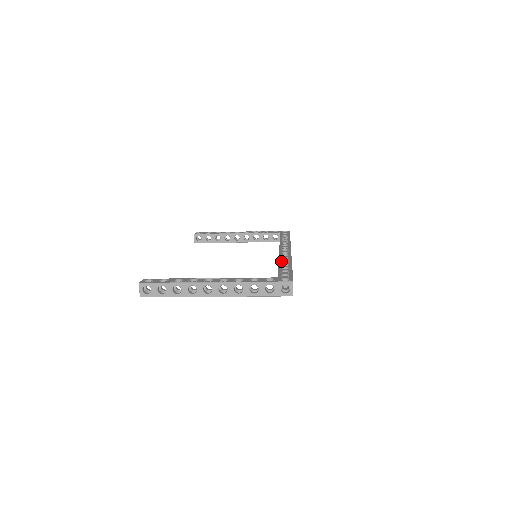
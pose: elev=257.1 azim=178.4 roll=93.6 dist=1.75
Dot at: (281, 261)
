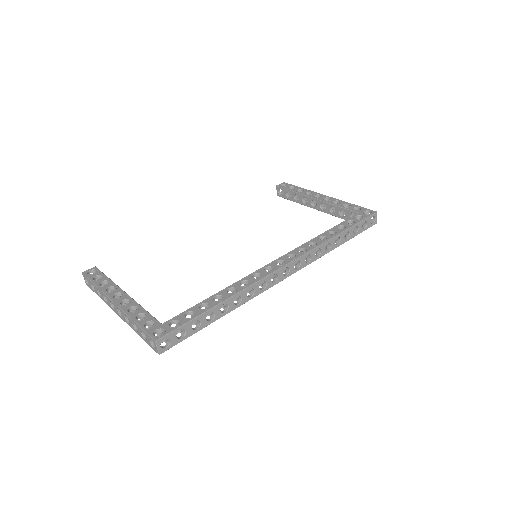
Dot at: (227, 289)
